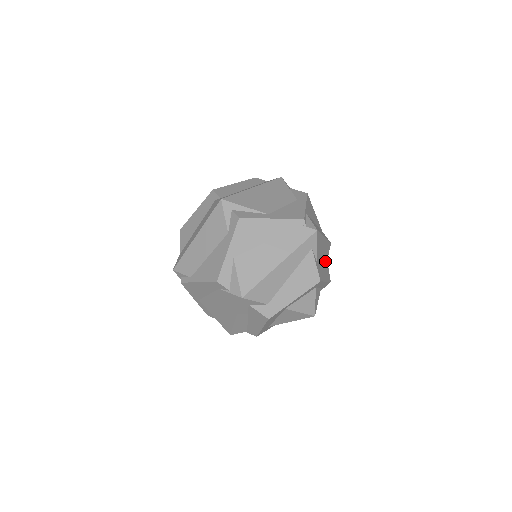
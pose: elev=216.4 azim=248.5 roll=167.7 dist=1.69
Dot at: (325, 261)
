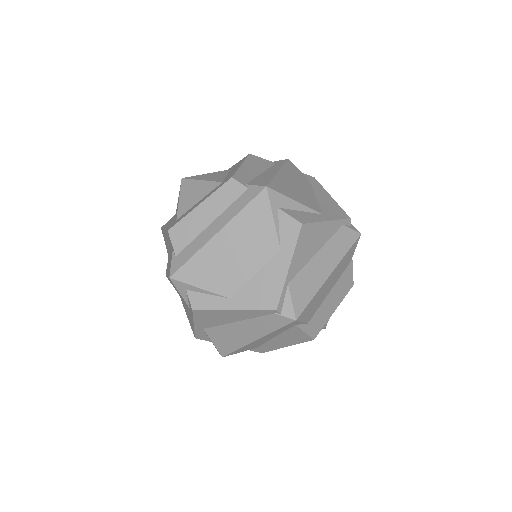
Dot at: (343, 271)
